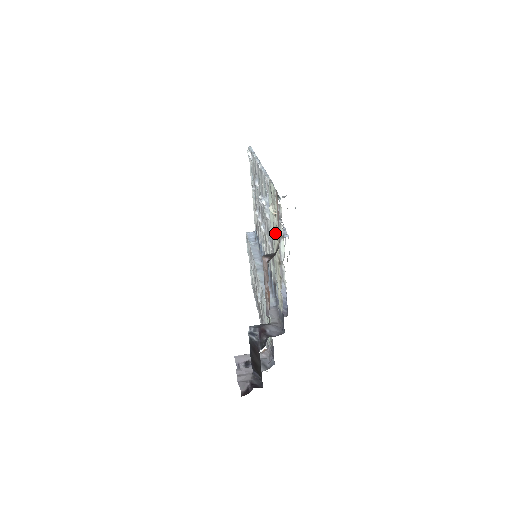
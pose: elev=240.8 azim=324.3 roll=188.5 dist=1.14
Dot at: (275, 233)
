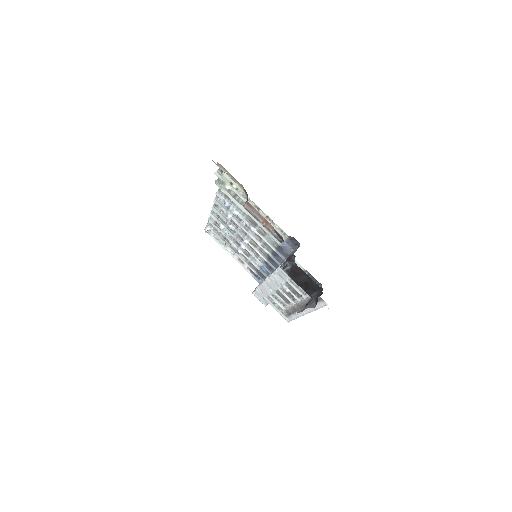
Dot at: (241, 197)
